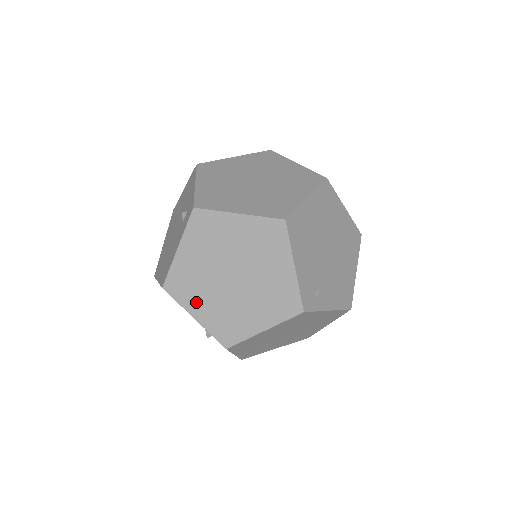
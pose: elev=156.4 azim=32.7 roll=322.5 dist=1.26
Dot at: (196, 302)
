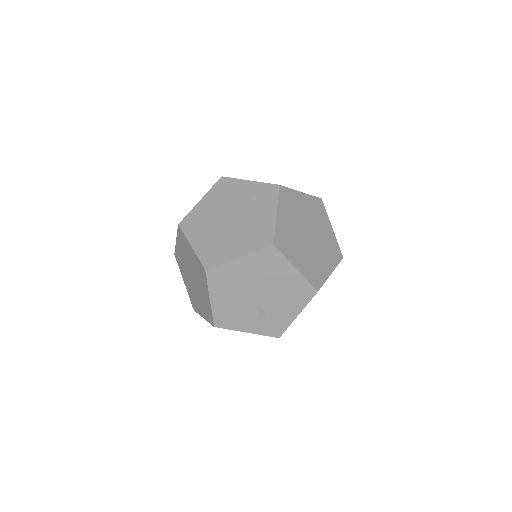
Dot at: (295, 255)
